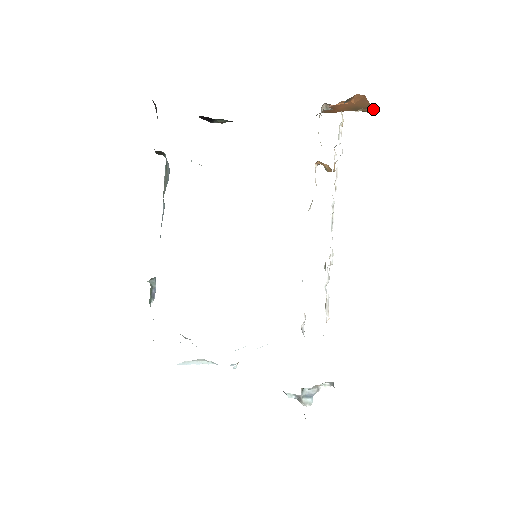
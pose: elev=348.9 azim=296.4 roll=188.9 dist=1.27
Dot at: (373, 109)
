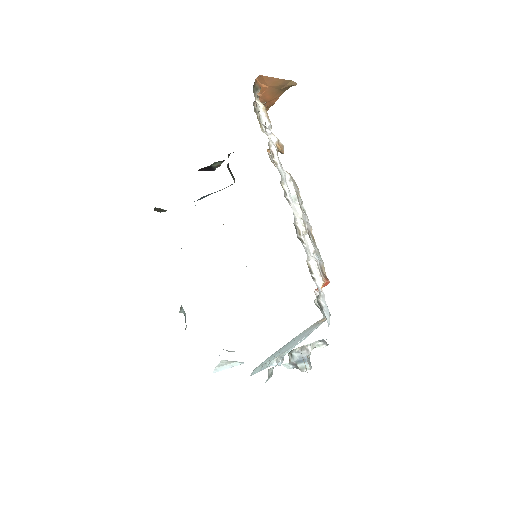
Dot at: occluded
